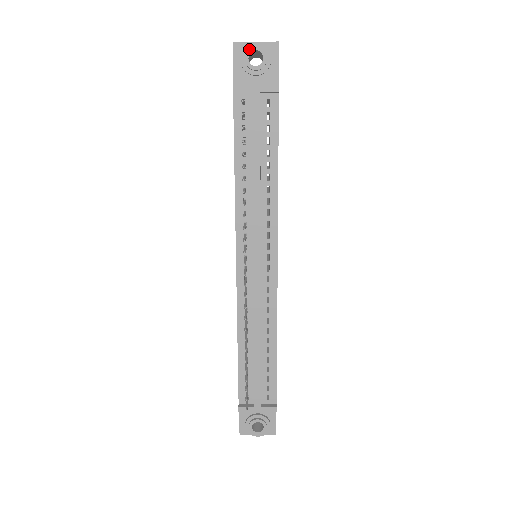
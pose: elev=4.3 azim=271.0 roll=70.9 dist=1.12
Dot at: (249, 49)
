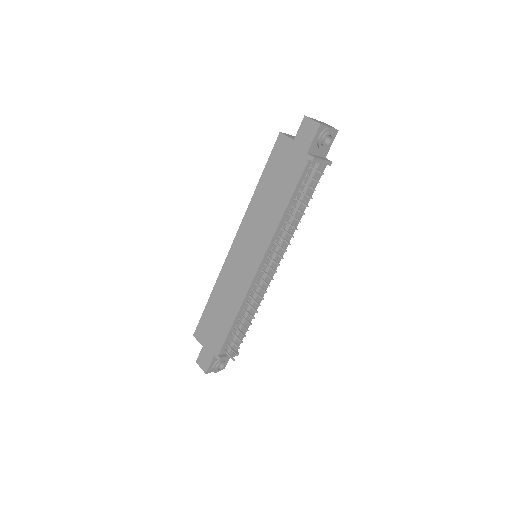
Dot at: (328, 133)
